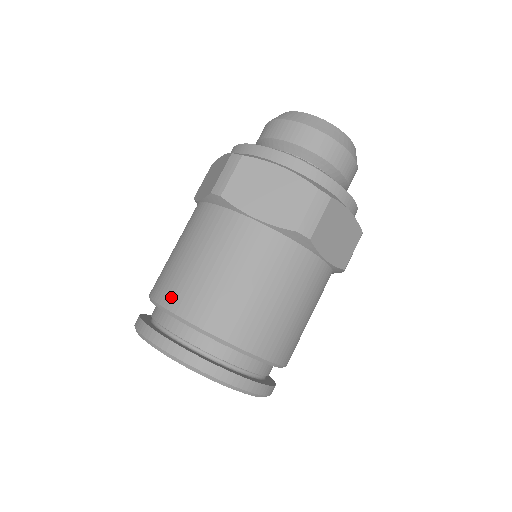
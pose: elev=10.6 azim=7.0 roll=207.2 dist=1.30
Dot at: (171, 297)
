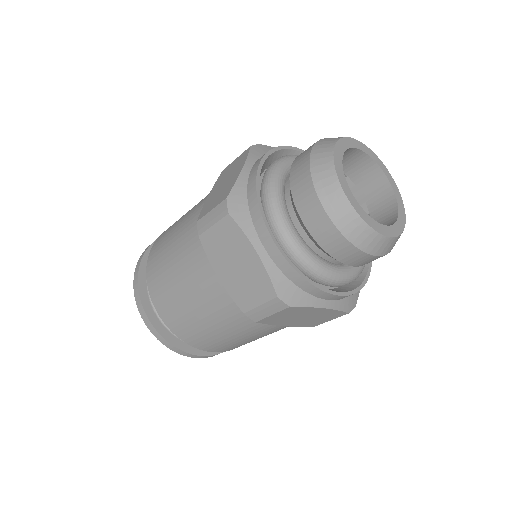
Dot at: (151, 274)
